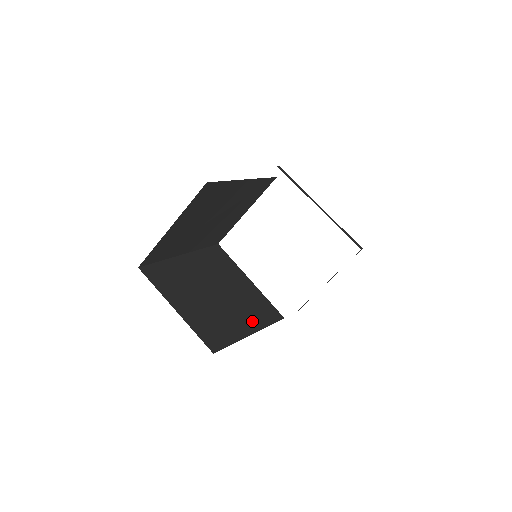
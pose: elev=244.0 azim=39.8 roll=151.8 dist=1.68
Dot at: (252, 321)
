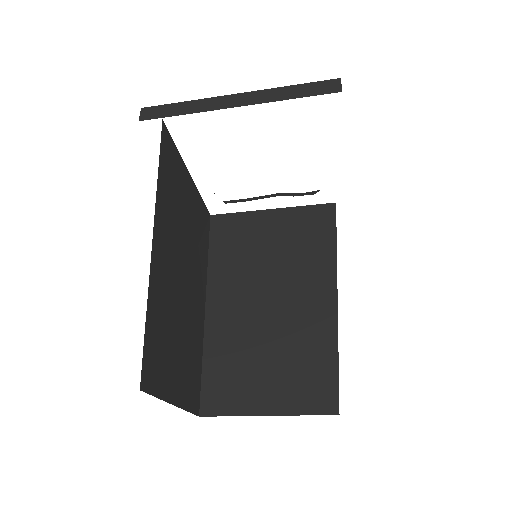
Dot at: (202, 282)
